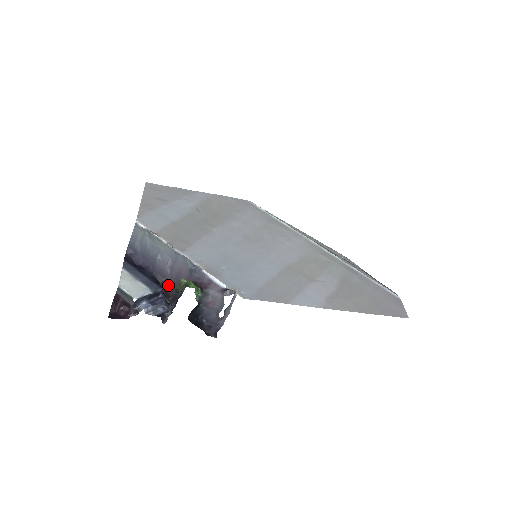
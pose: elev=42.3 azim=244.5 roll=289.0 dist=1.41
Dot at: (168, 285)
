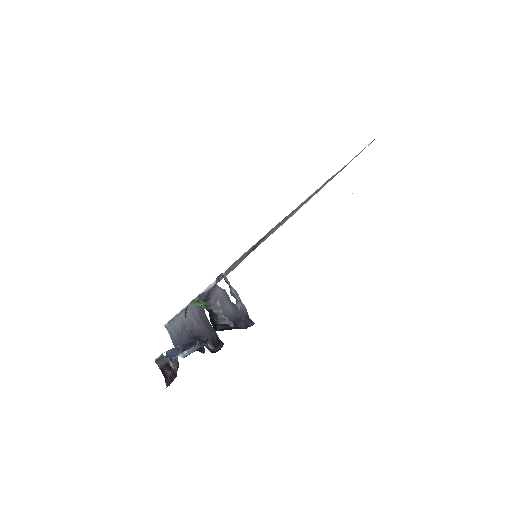
Dot at: (207, 336)
